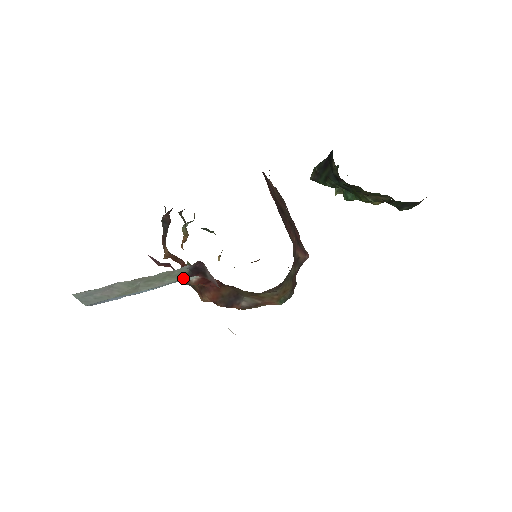
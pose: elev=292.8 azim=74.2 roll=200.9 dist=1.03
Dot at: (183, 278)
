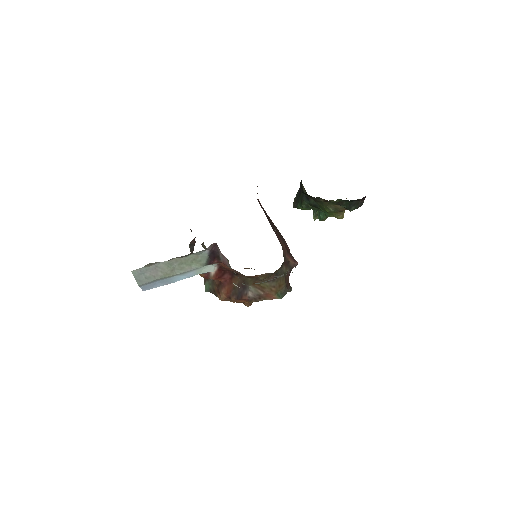
Dot at: (205, 265)
